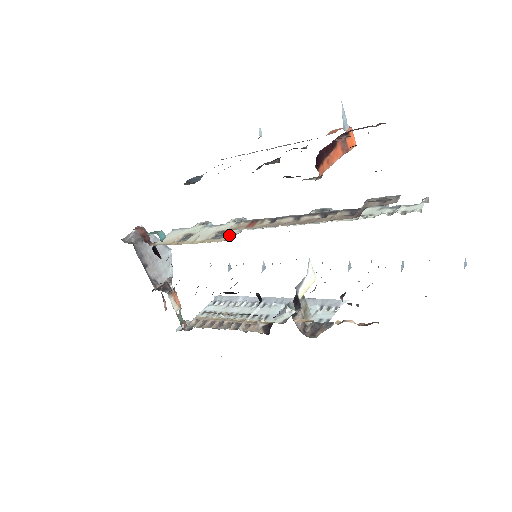
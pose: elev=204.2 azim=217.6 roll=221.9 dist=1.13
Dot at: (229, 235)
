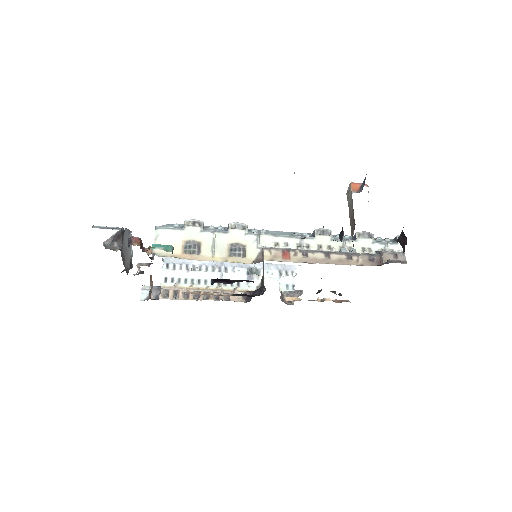
Dot at: (252, 254)
